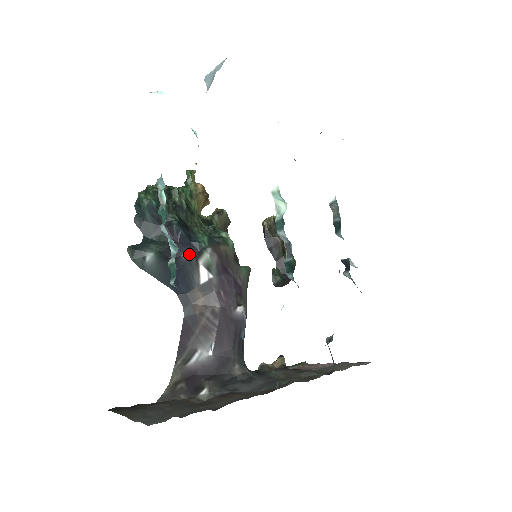
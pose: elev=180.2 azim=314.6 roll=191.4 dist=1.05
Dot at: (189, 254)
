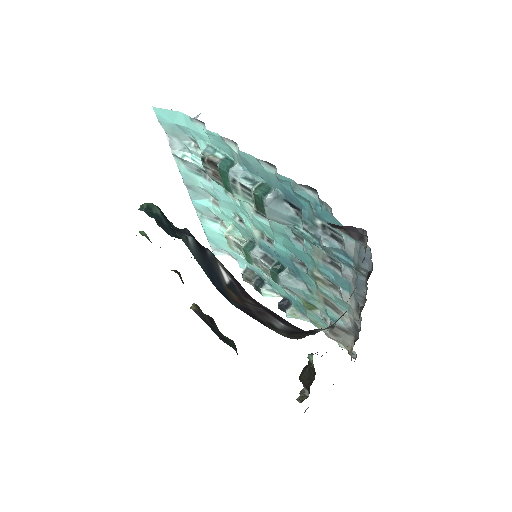
Dot at: (210, 252)
